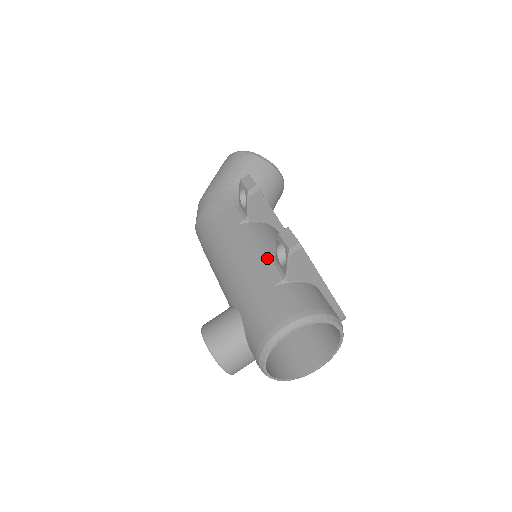
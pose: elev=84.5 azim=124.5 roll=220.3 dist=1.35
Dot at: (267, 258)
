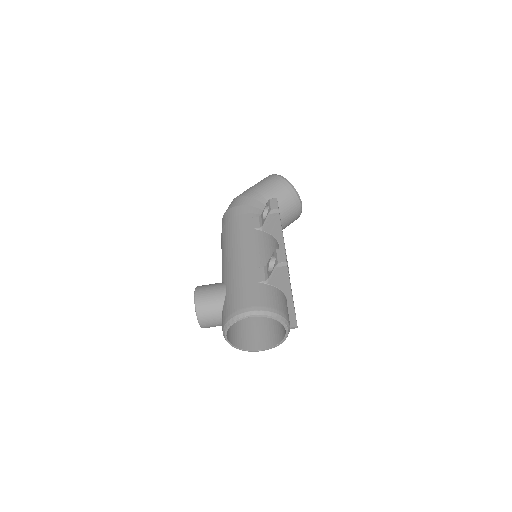
Dot at: (262, 261)
